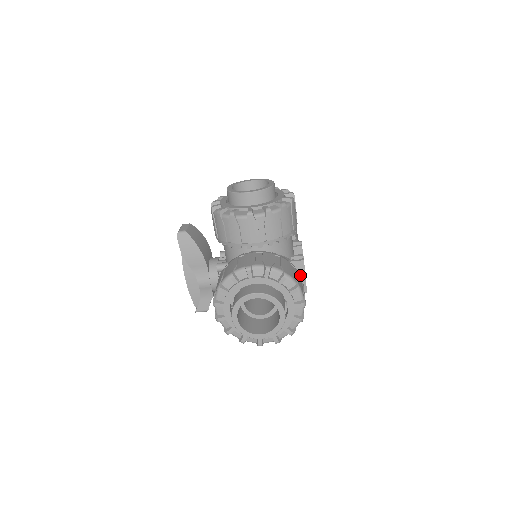
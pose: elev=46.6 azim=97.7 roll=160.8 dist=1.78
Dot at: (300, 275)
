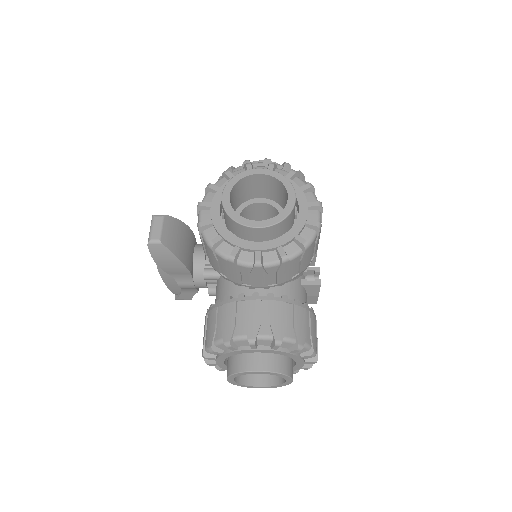
Dot at: (312, 294)
